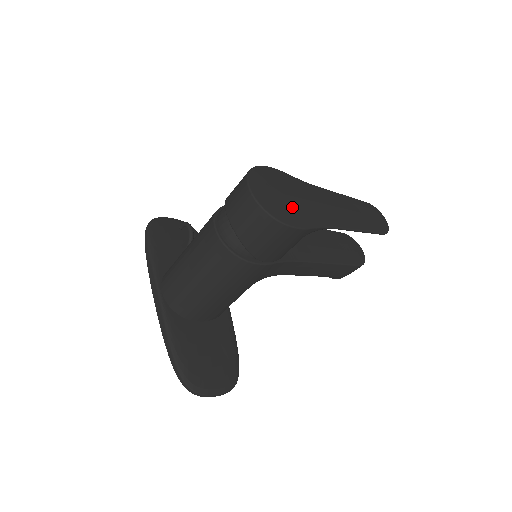
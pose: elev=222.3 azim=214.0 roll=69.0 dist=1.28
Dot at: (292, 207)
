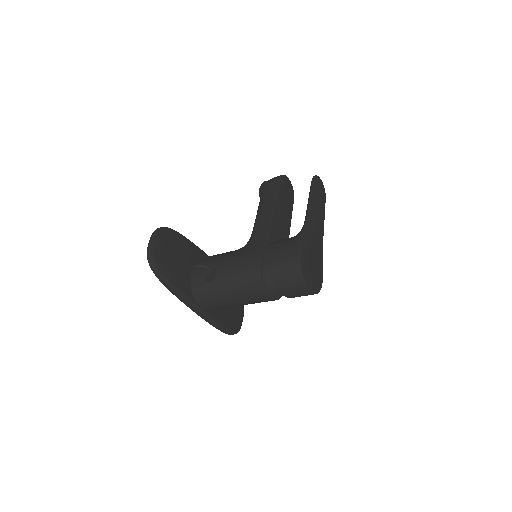
Dot at: (318, 269)
